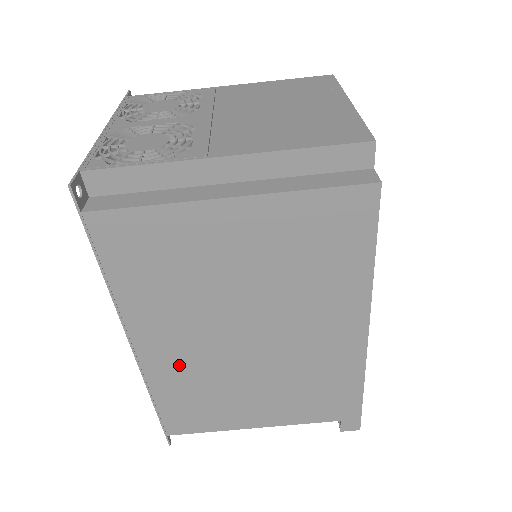
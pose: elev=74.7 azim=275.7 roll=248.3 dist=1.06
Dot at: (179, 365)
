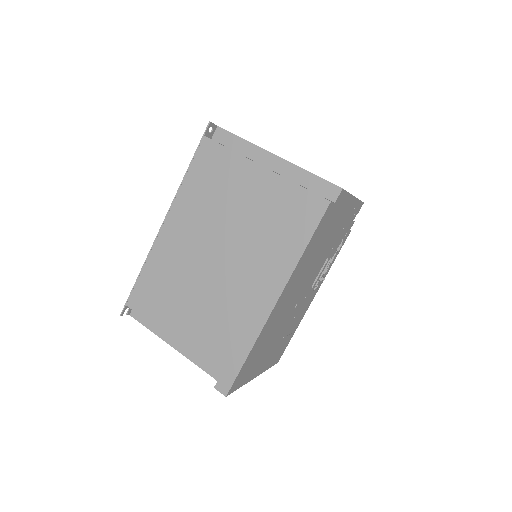
Dot at: (173, 252)
